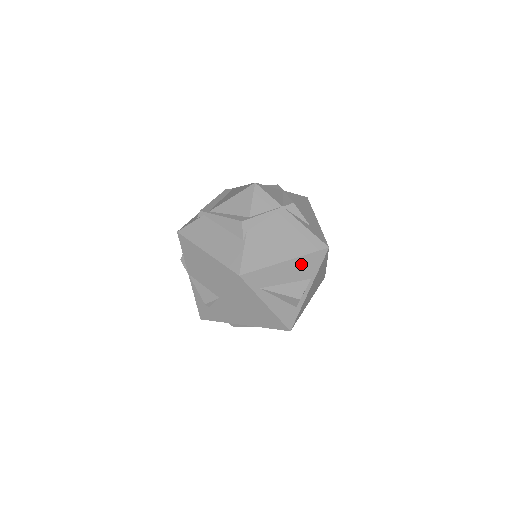
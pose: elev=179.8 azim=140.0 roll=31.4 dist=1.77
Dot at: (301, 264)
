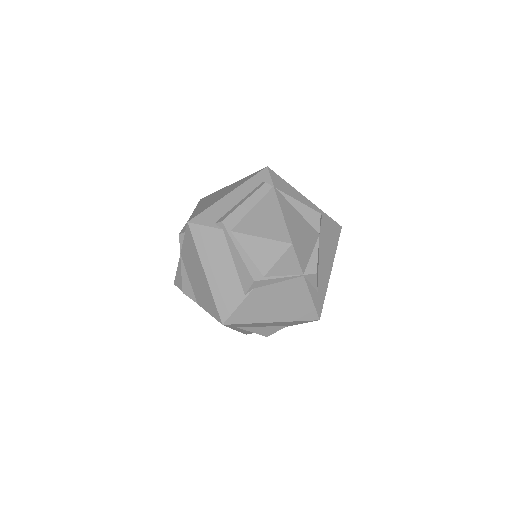
Dot at: (286, 323)
